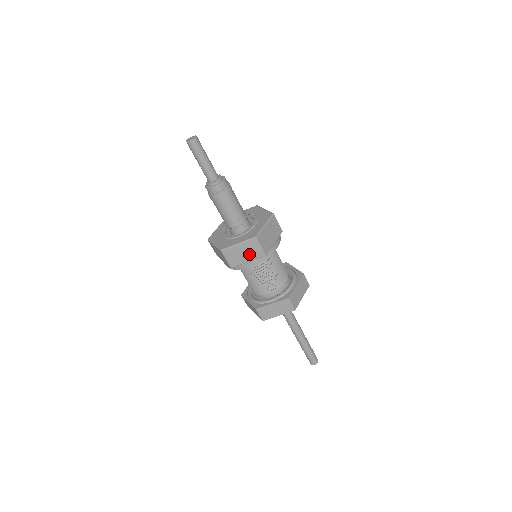
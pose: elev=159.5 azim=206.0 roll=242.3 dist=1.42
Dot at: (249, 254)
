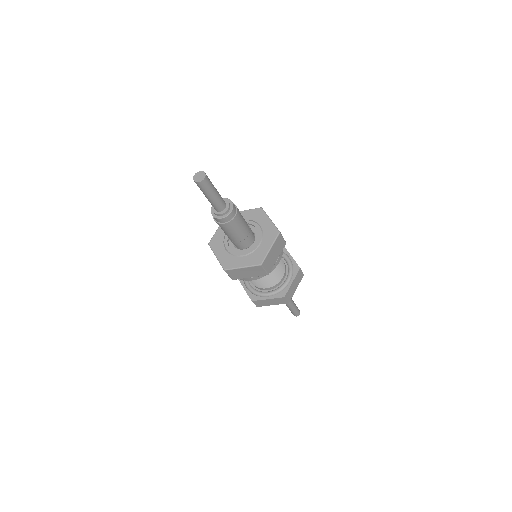
Dot at: occluded
